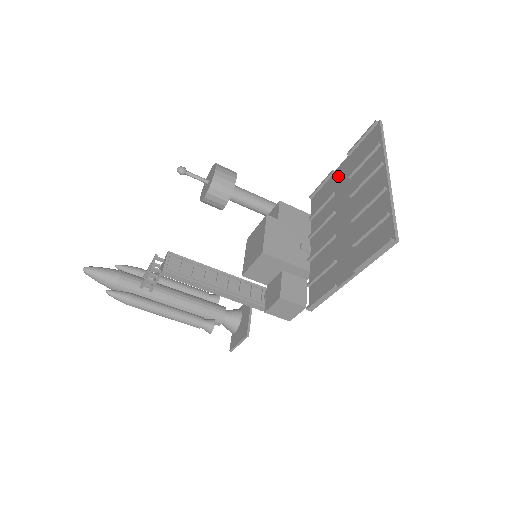
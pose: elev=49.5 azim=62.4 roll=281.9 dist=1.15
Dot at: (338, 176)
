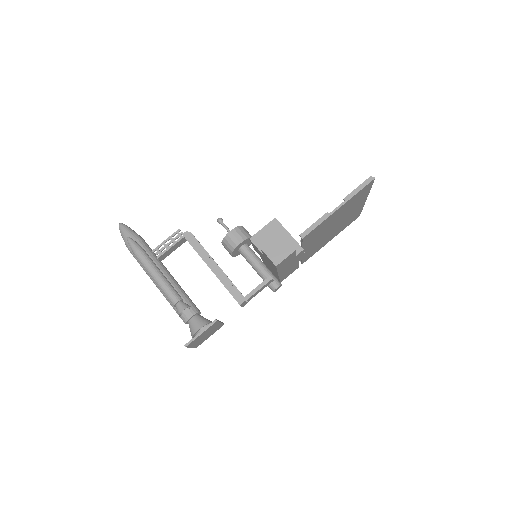
Dot at: occluded
